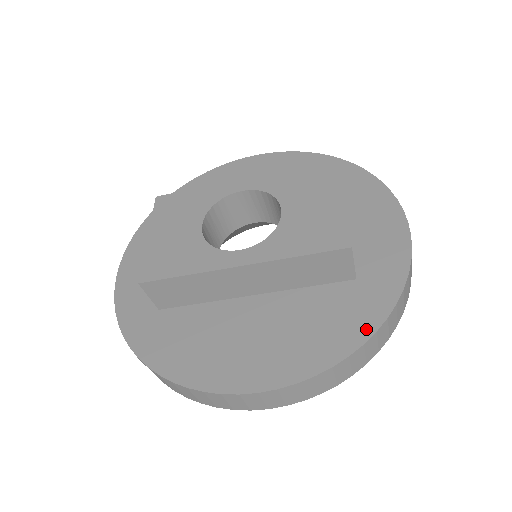
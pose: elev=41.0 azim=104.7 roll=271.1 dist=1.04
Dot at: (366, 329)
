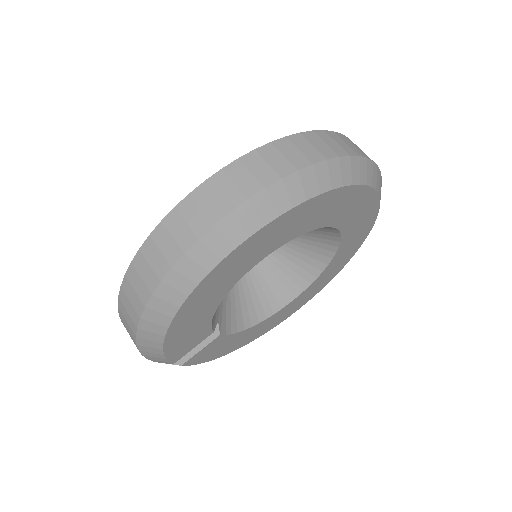
Dot at: occluded
